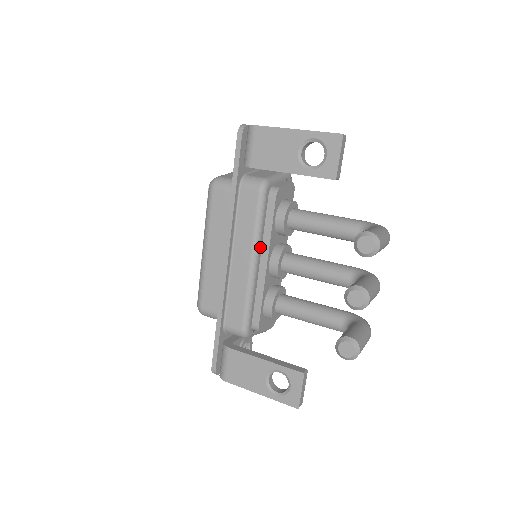
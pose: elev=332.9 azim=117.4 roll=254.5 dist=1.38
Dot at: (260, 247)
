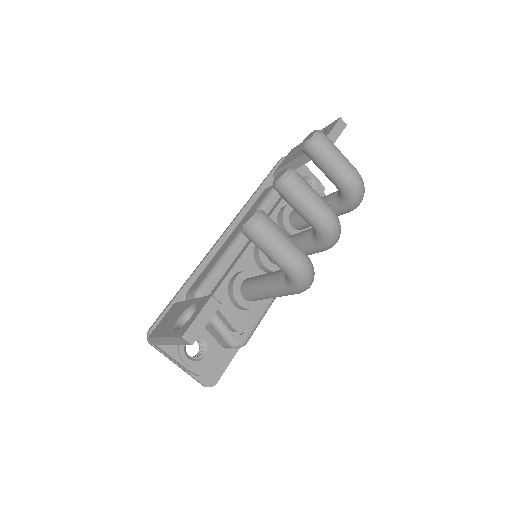
Dot at: occluded
